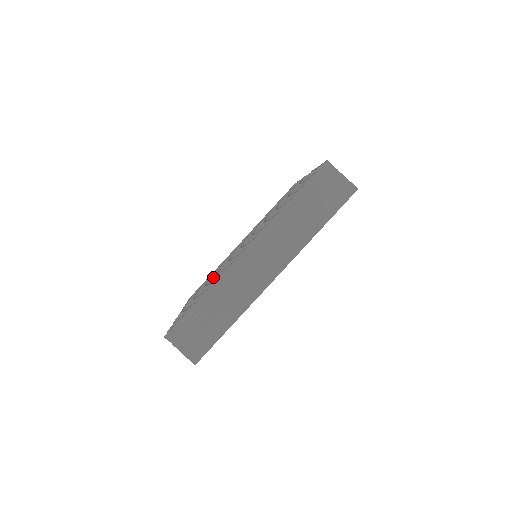
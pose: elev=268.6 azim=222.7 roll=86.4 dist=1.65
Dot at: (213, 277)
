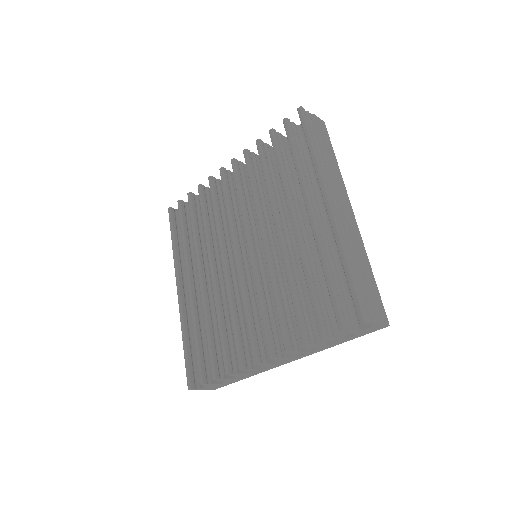
Dot at: (260, 294)
